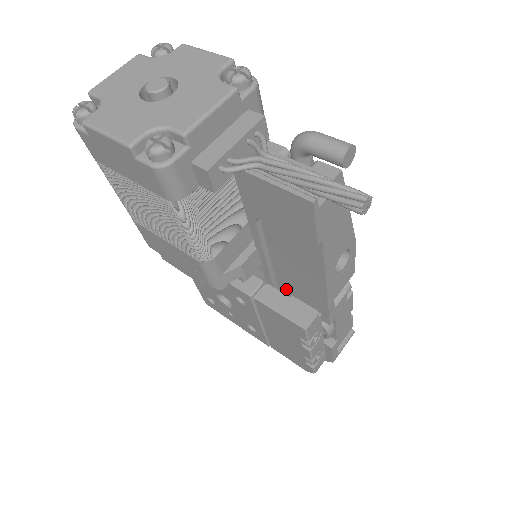
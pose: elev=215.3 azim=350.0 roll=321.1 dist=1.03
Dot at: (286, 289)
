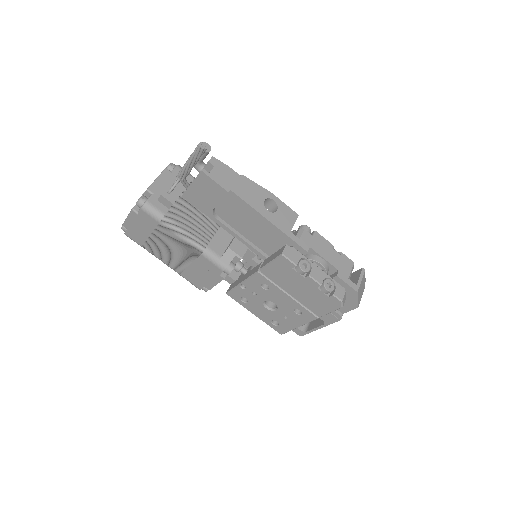
Dot at: occluded
